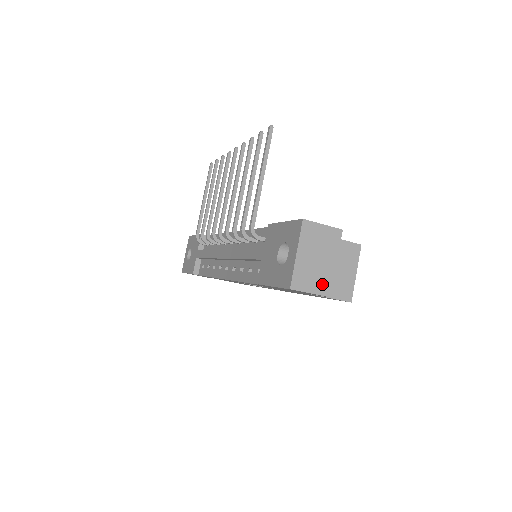
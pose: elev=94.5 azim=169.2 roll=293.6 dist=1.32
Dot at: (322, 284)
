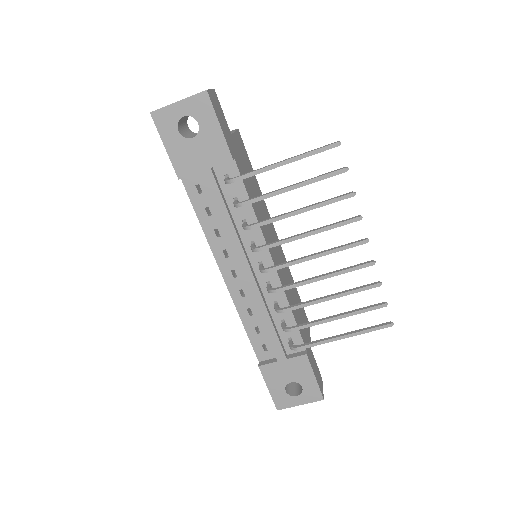
Dot at: occluded
